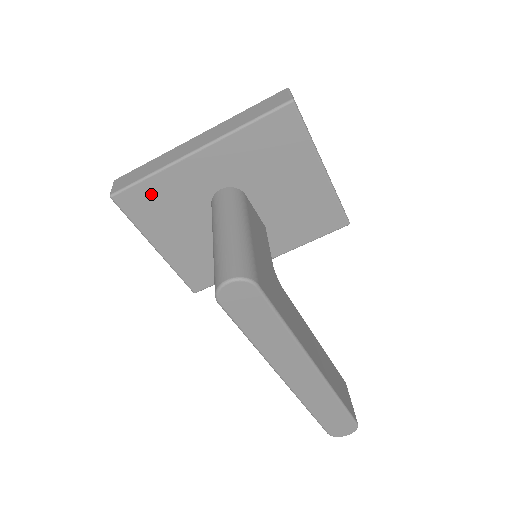
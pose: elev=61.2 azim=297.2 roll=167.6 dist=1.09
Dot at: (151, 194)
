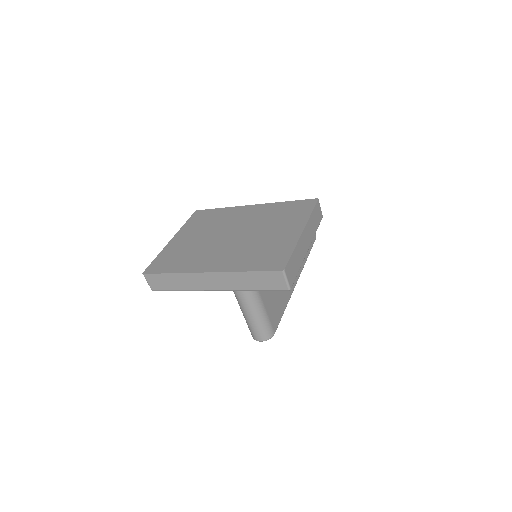
Dot at: occluded
